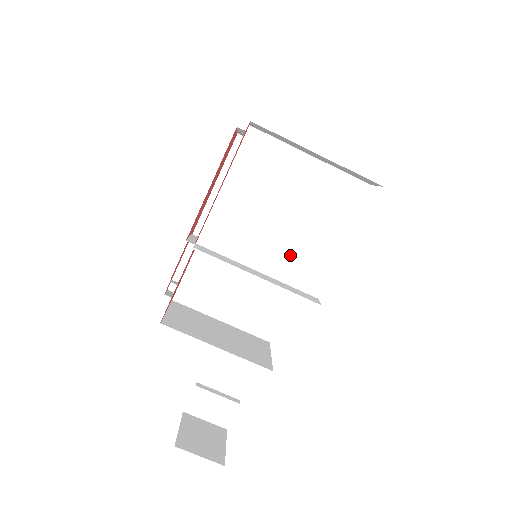
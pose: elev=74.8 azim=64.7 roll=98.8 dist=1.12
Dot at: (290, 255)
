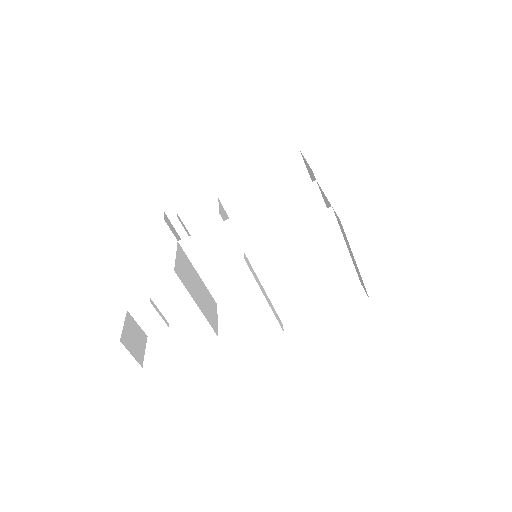
Dot at: (287, 289)
